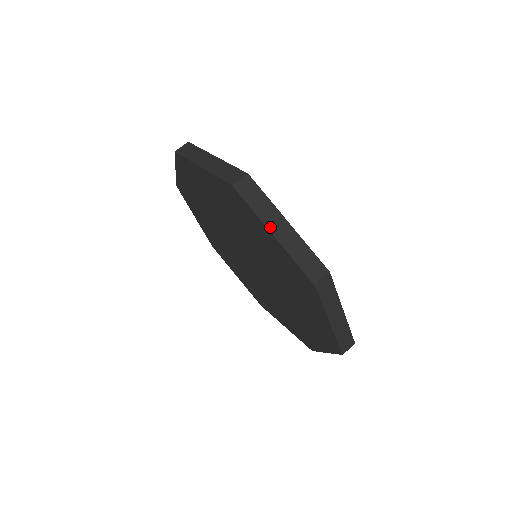
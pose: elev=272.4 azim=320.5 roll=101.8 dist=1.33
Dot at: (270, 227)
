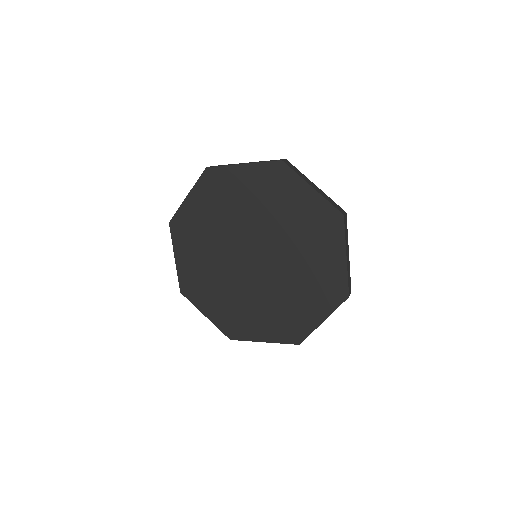
Dot at: (309, 183)
